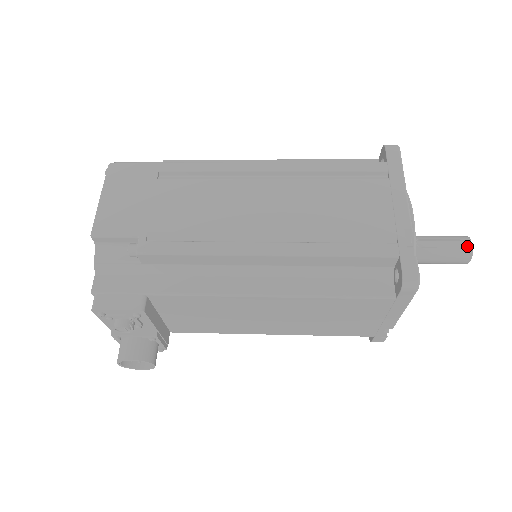
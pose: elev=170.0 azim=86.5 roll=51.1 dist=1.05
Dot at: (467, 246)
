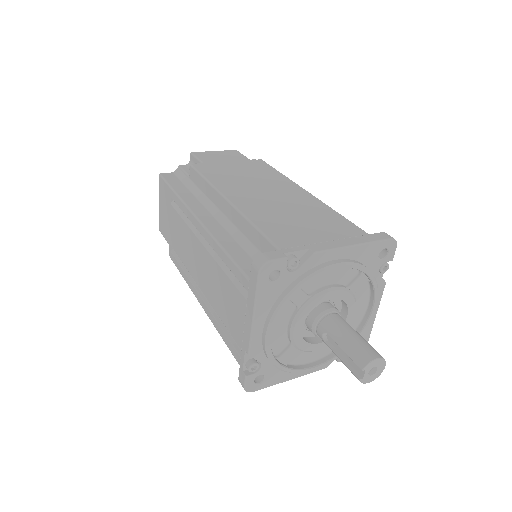
Dot at: (361, 372)
